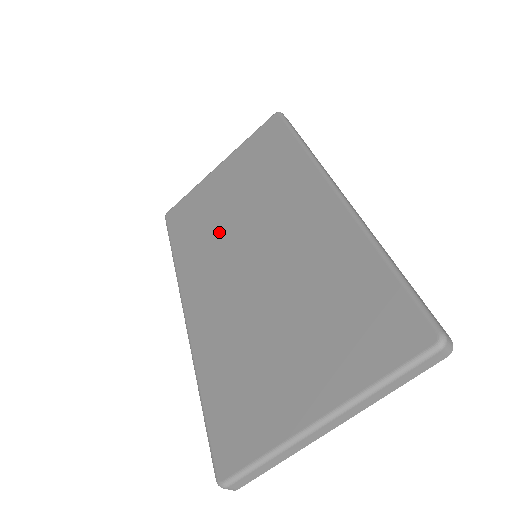
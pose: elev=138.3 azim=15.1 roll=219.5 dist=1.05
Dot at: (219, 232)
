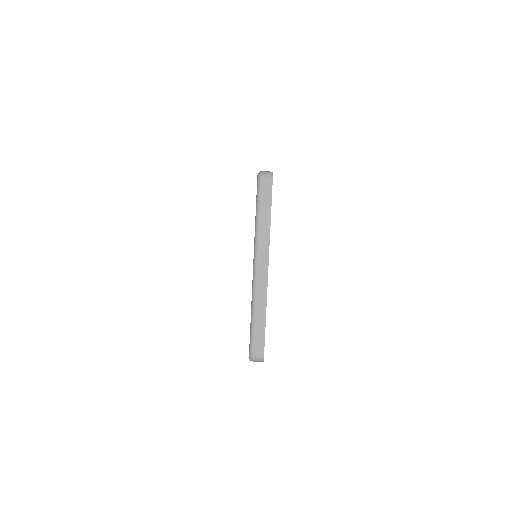
Dot at: occluded
